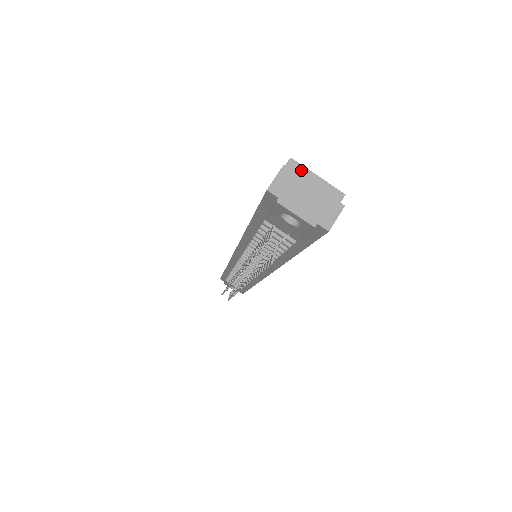
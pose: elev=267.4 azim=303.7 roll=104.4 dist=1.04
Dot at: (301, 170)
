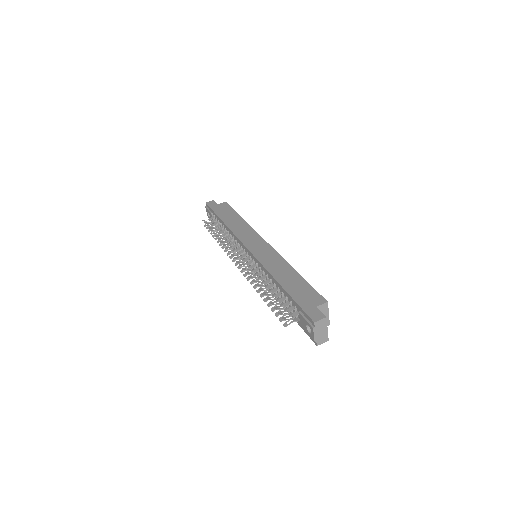
Dot at: (326, 308)
